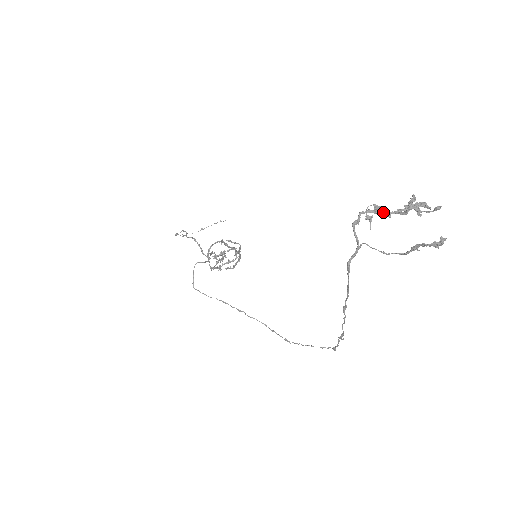
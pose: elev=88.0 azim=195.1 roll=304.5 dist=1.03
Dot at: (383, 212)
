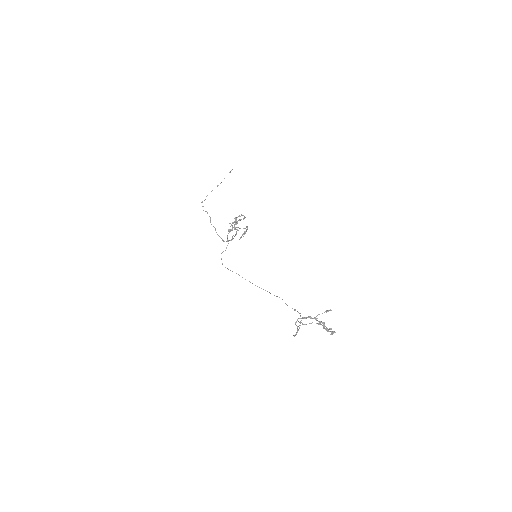
Dot at: occluded
